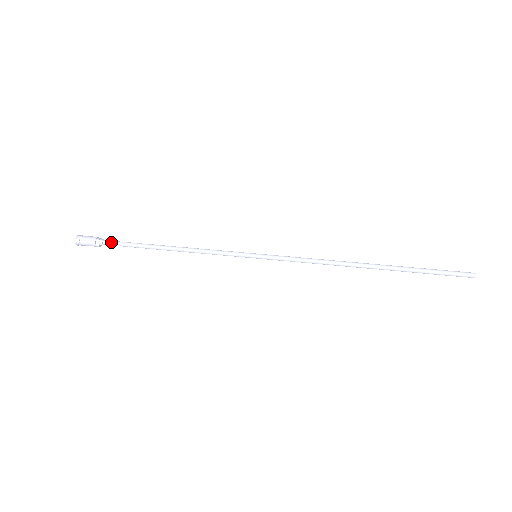
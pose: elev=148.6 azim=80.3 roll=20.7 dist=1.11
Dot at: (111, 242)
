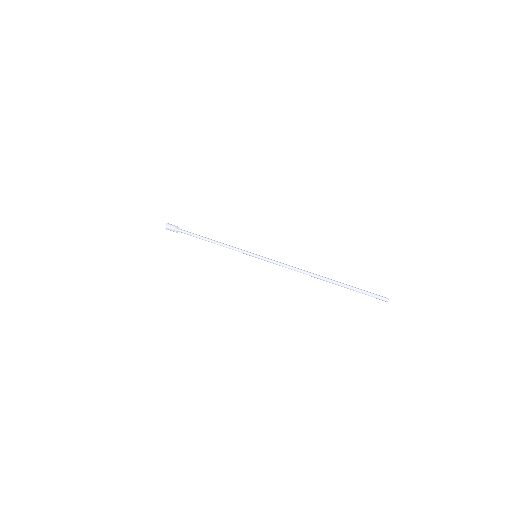
Dot at: (182, 231)
